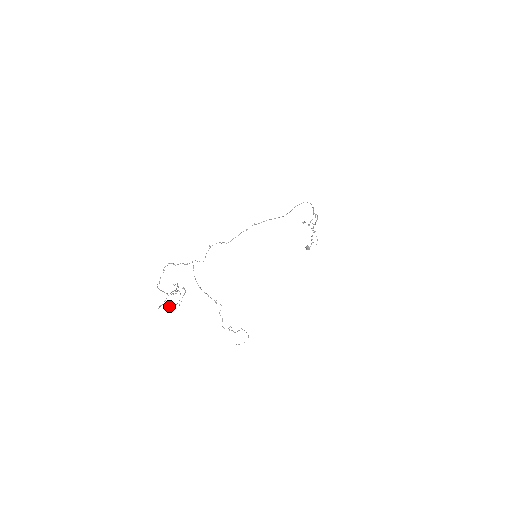
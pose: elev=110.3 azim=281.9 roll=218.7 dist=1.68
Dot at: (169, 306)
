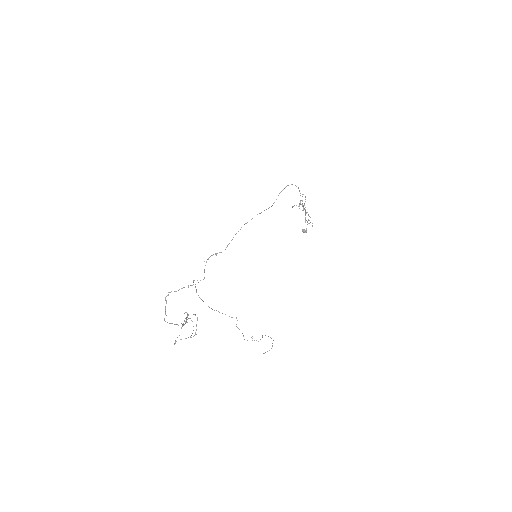
Dot at: (185, 338)
